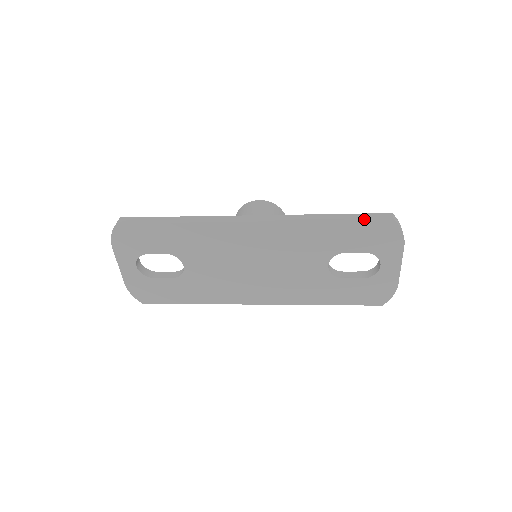
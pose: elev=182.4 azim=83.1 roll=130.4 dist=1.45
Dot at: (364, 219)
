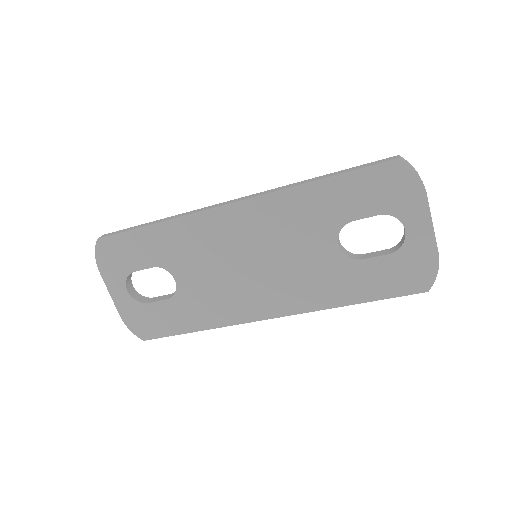
Dot at: (362, 167)
